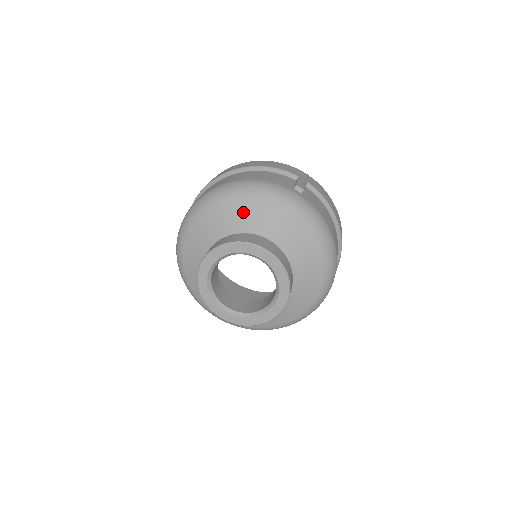
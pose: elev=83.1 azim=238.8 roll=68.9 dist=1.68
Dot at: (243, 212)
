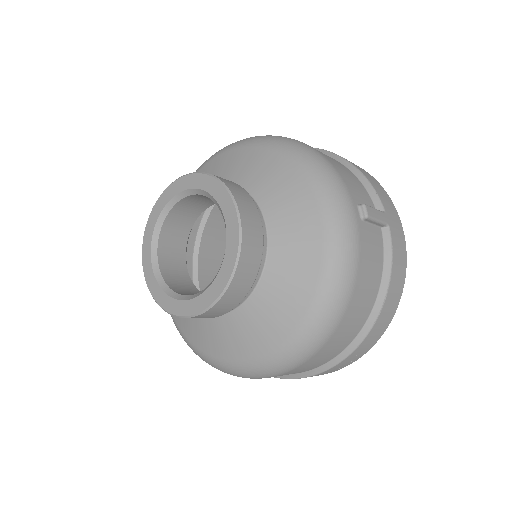
Dot at: (272, 173)
